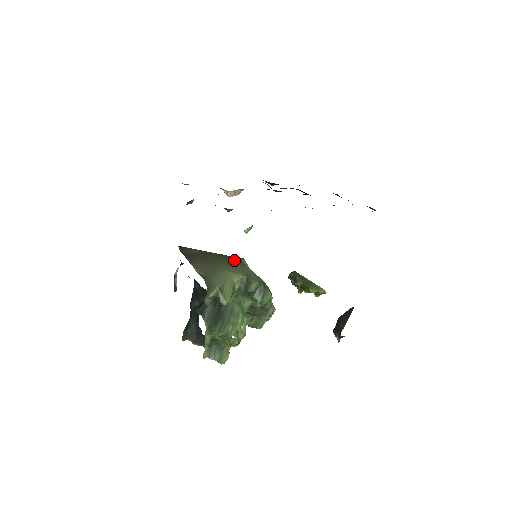
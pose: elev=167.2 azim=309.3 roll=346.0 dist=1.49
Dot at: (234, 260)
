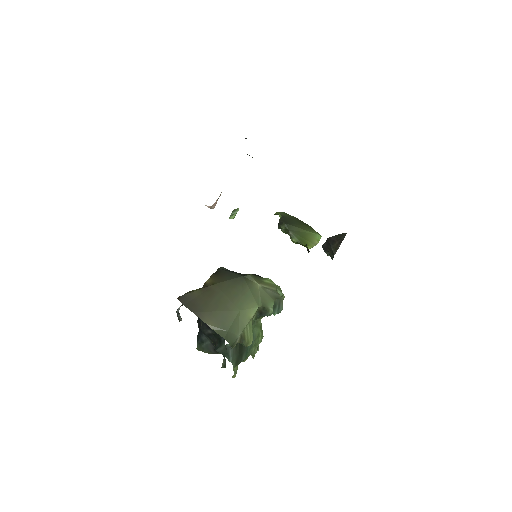
Dot at: (240, 284)
